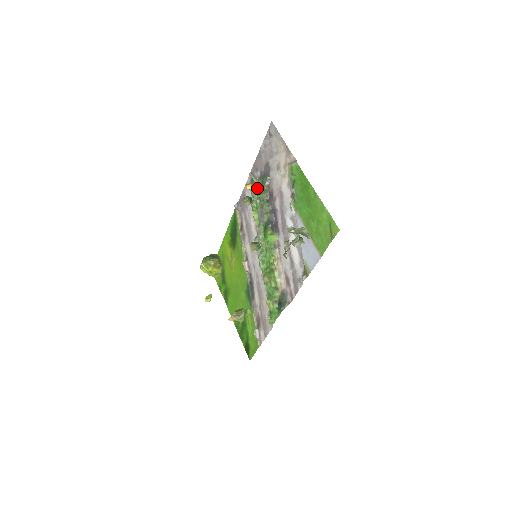
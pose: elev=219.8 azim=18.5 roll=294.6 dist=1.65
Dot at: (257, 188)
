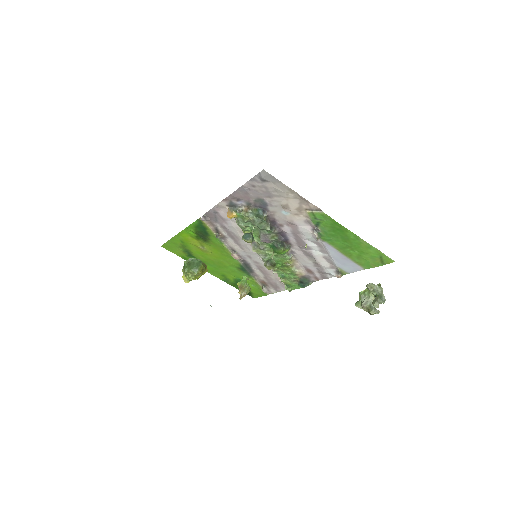
Dot at: (249, 219)
